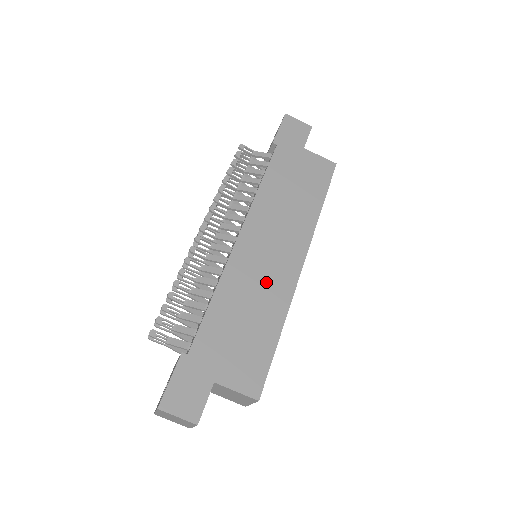
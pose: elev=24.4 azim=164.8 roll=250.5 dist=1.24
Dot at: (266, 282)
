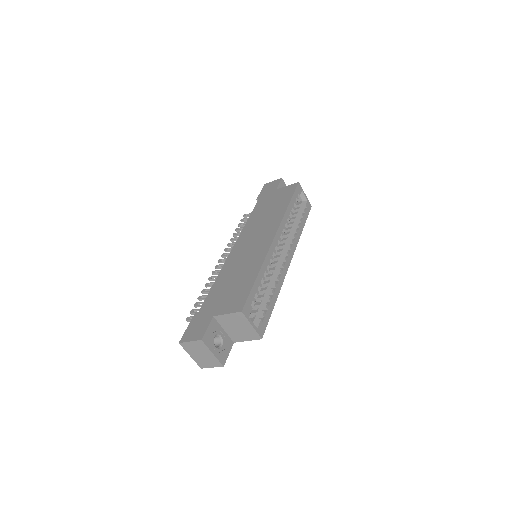
Dot at: (249, 257)
